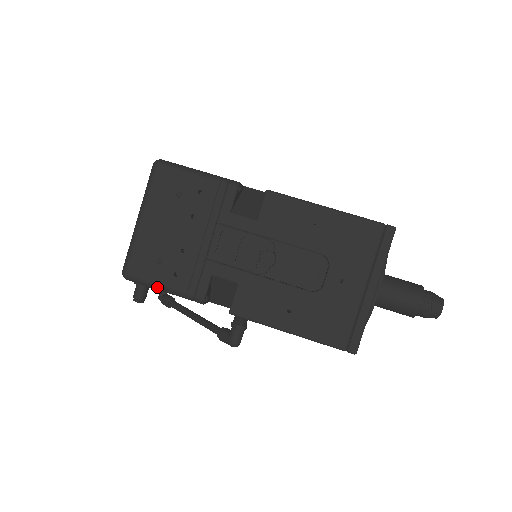
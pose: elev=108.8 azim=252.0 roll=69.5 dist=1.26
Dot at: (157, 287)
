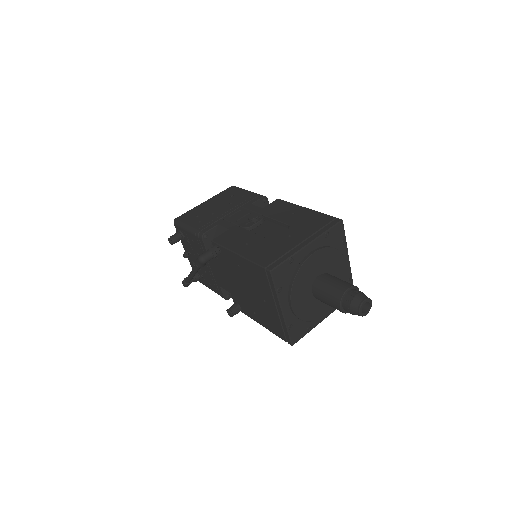
Dot at: (185, 226)
